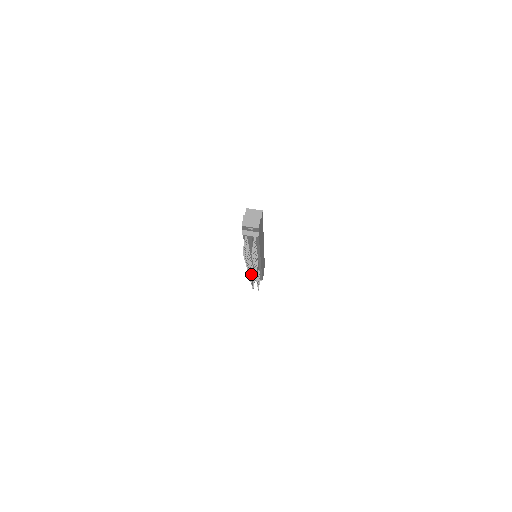
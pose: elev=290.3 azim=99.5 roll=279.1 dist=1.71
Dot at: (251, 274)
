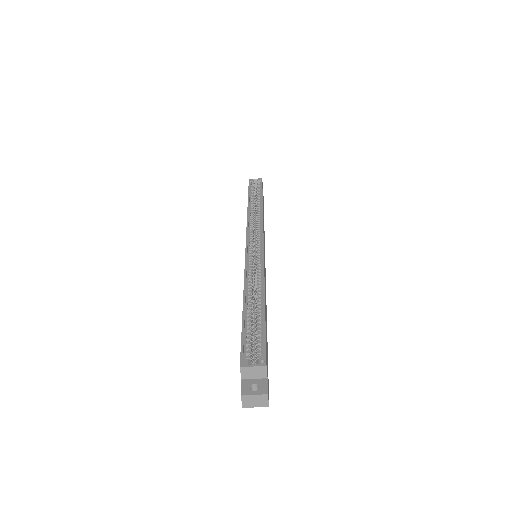
Dot at: occluded
